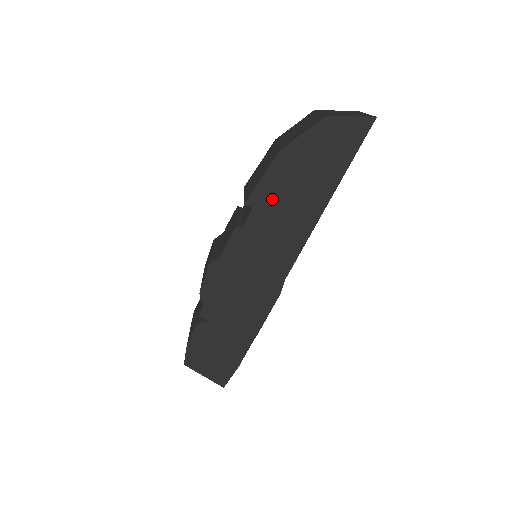
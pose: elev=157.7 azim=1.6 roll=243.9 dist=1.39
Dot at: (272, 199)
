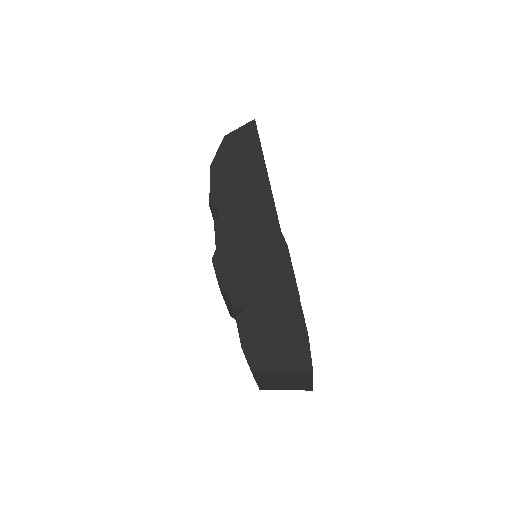
Dot at: (226, 191)
